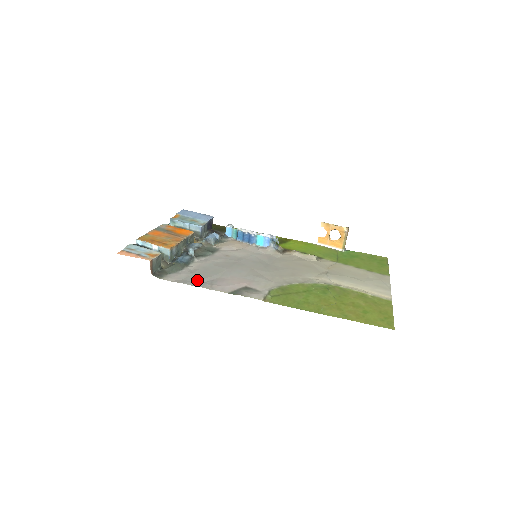
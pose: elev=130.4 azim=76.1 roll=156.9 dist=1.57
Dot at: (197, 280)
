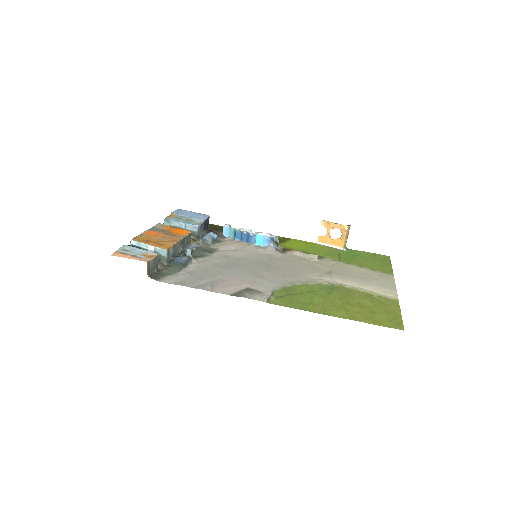
Dot at: (196, 282)
